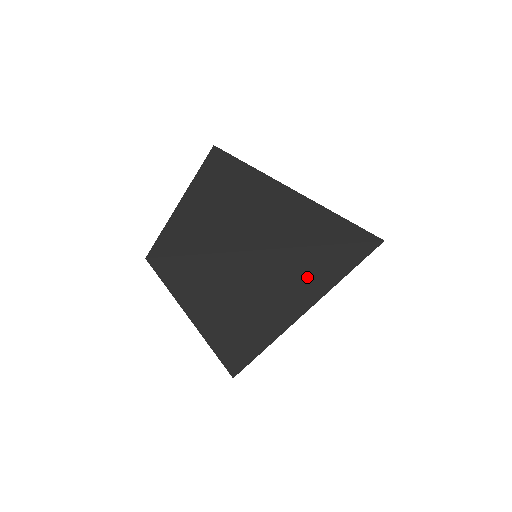
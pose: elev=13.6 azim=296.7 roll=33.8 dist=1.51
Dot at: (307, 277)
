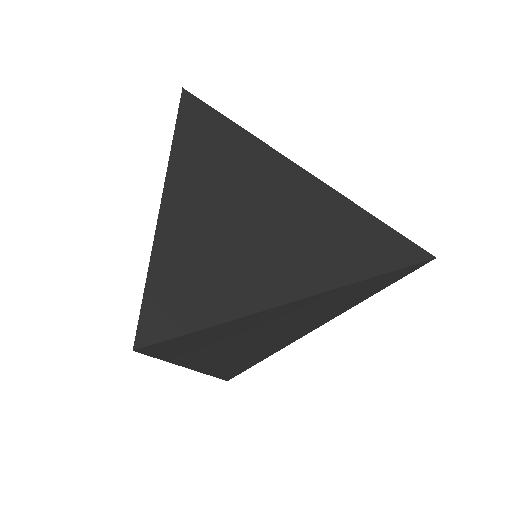
Dot at: (335, 304)
